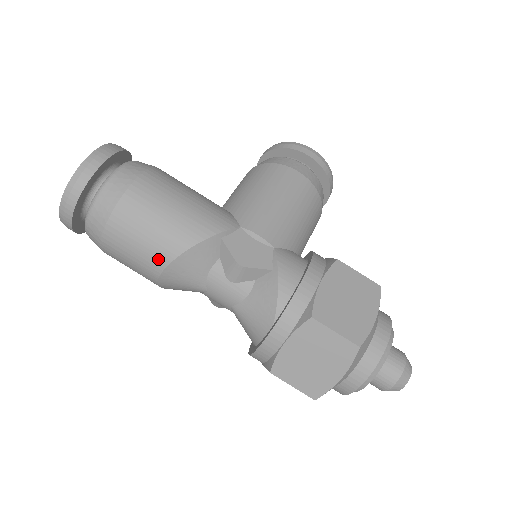
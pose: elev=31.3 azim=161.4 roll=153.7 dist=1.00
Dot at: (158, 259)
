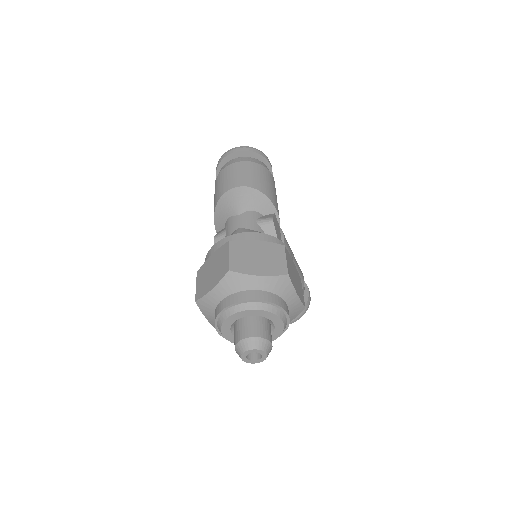
Dot at: (249, 183)
